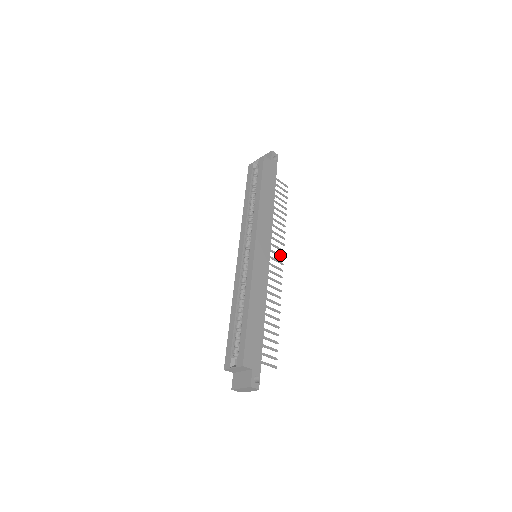
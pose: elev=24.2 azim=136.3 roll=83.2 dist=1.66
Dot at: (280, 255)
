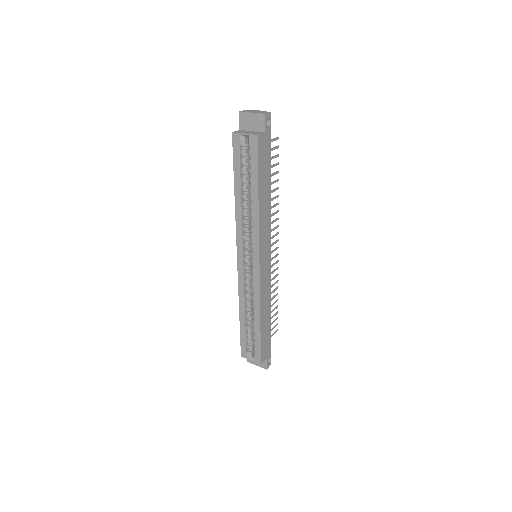
Dot at: (276, 234)
